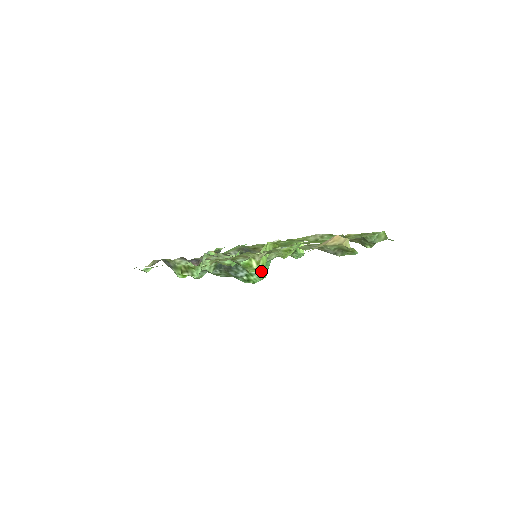
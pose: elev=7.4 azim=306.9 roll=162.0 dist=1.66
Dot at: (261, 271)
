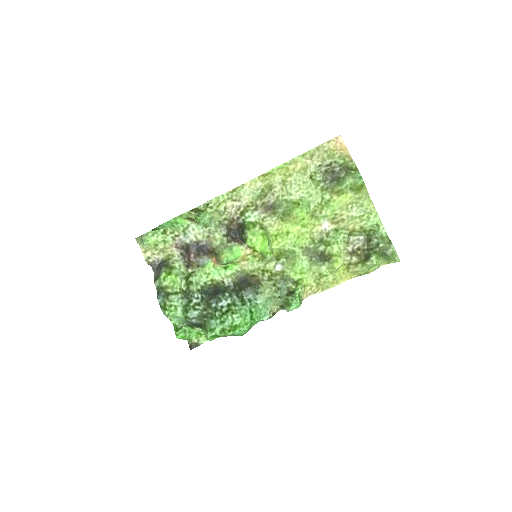
Dot at: (246, 307)
